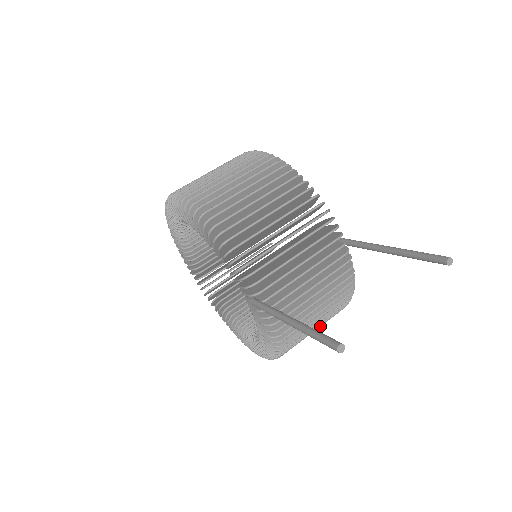
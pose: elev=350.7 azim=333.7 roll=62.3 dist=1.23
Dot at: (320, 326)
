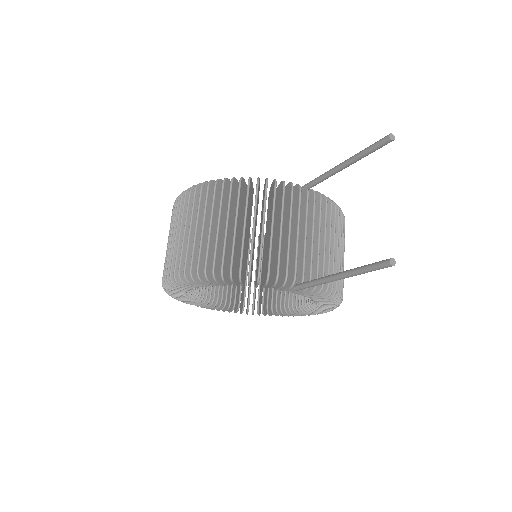
Dot at: occluded
